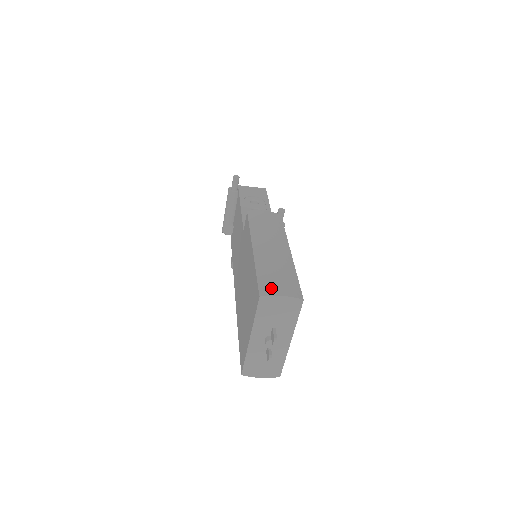
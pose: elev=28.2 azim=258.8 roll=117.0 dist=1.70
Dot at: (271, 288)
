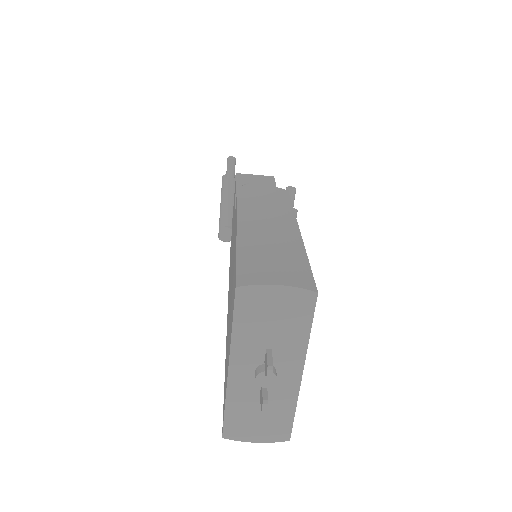
Dot at: (258, 274)
